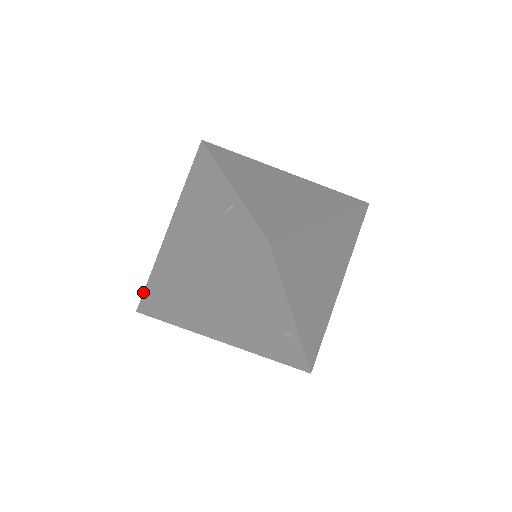
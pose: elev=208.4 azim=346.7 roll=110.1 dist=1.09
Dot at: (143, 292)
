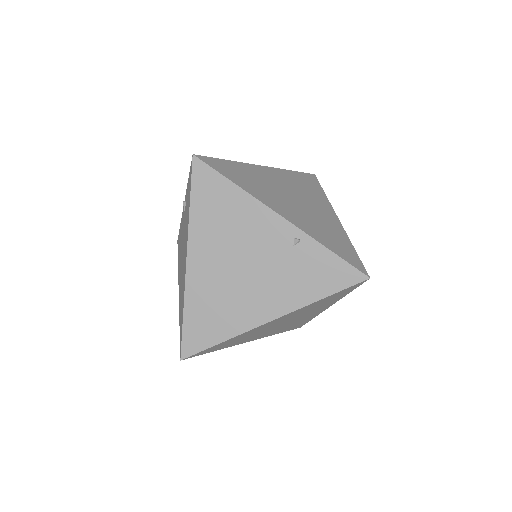
Dot at: occluded
